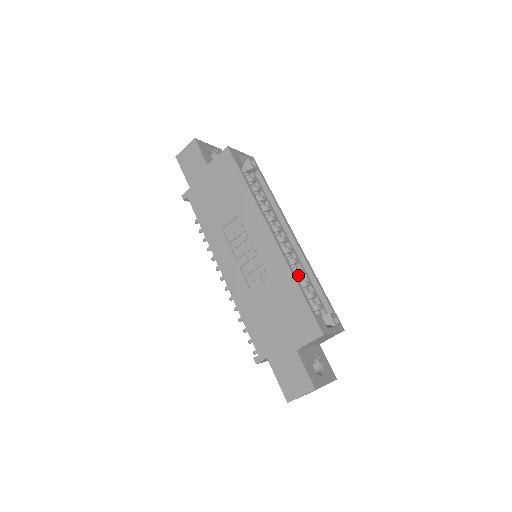
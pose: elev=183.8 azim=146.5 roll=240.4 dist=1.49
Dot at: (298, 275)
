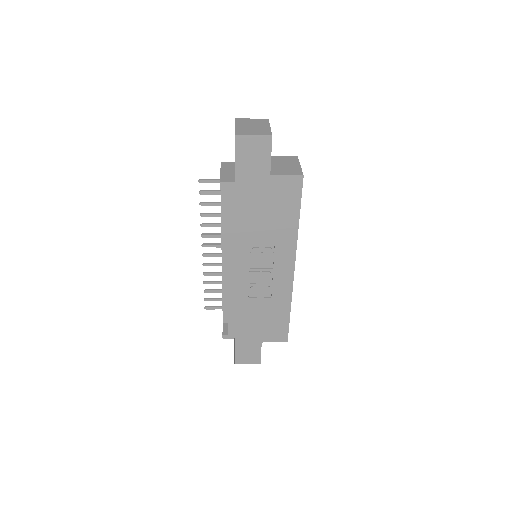
Dot at: occluded
